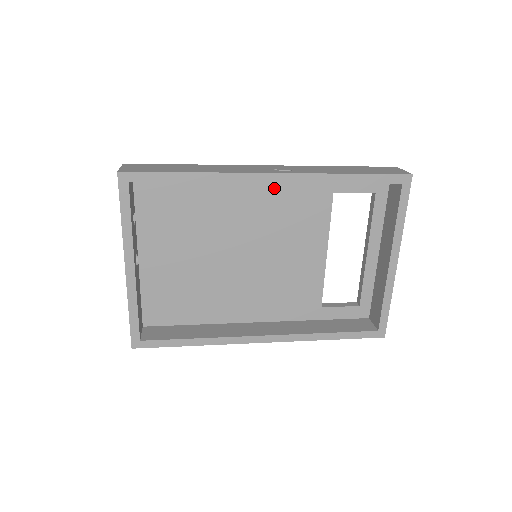
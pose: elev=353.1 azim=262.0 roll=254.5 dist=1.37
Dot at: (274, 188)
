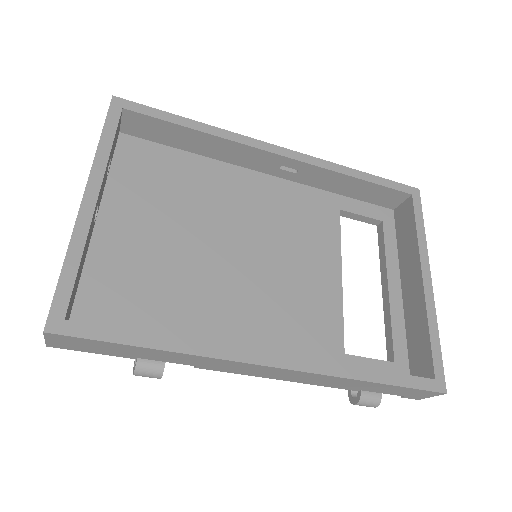
Dot at: (277, 188)
